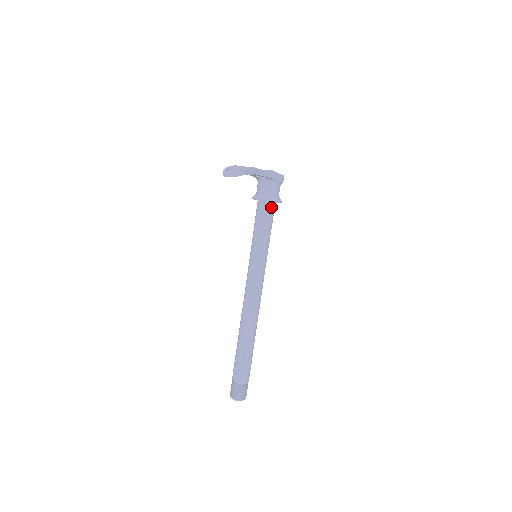
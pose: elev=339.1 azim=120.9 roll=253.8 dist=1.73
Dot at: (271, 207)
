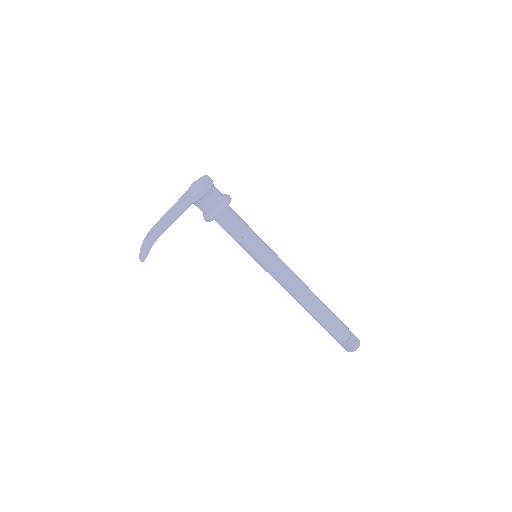
Dot at: (222, 218)
